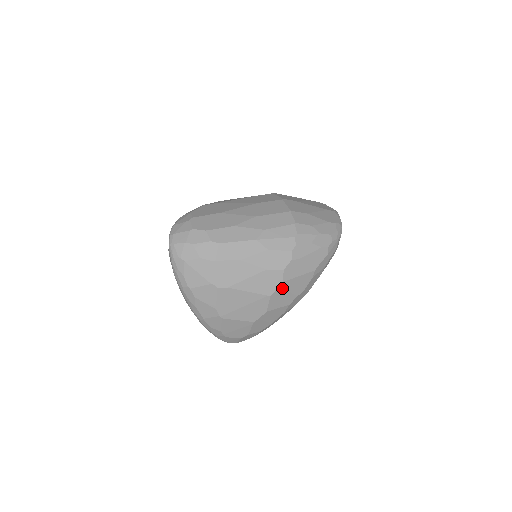
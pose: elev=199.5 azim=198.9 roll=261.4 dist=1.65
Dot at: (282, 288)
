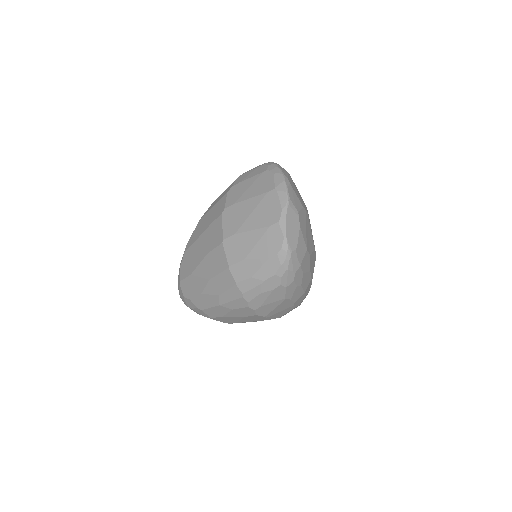
Dot at: (270, 316)
